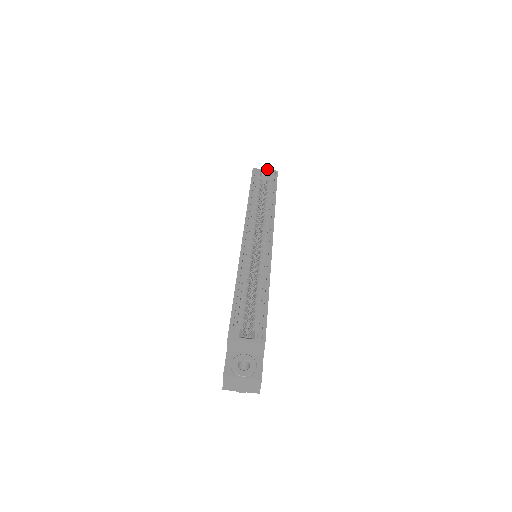
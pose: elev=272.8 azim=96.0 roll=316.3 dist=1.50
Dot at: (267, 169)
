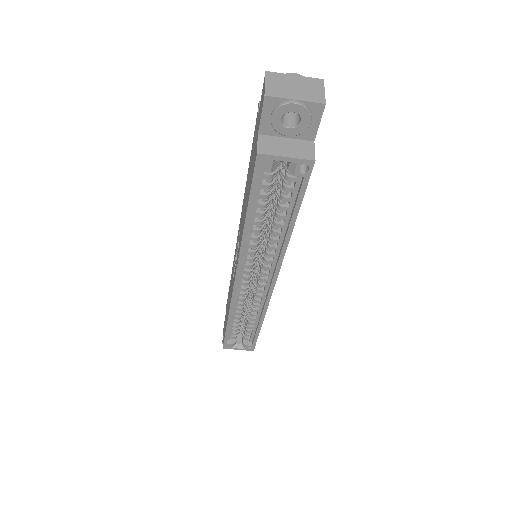
Dot at: (298, 108)
